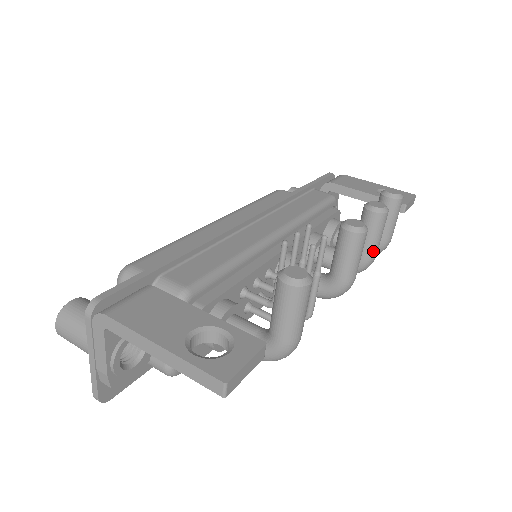
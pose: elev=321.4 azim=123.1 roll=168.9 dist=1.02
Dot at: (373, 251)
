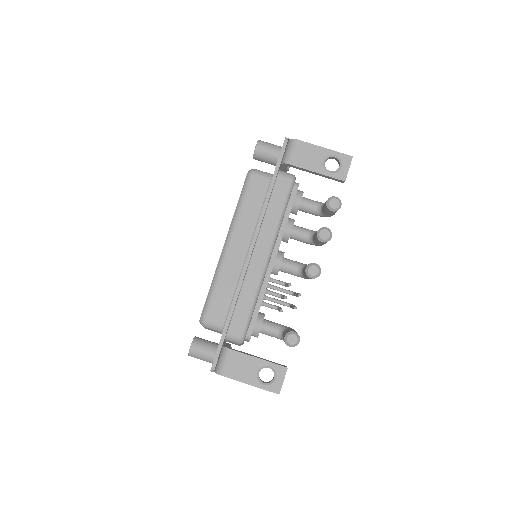
Dot at: occluded
